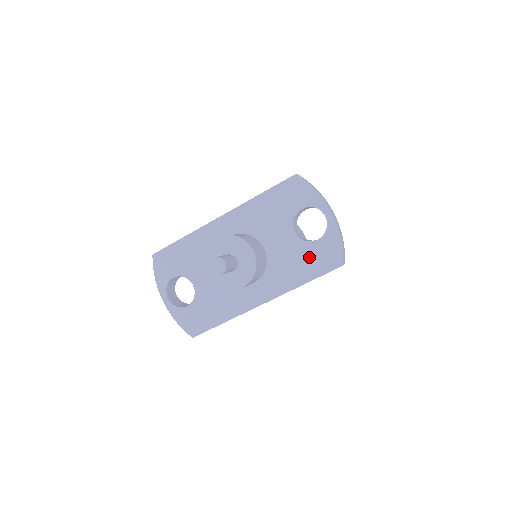
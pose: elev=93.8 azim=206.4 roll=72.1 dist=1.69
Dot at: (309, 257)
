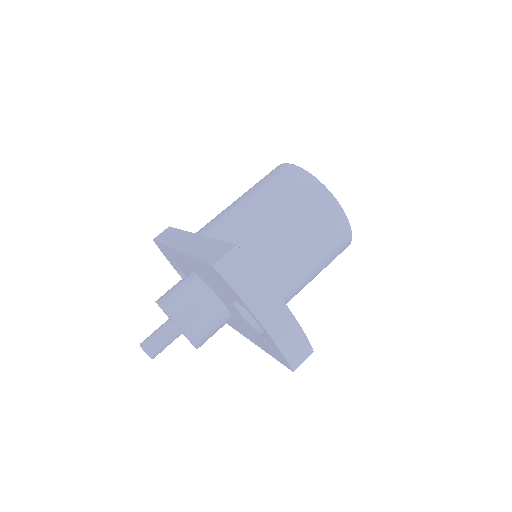
Dot at: (261, 340)
